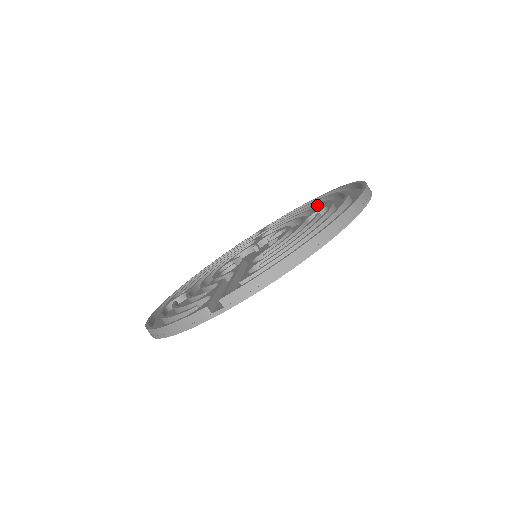
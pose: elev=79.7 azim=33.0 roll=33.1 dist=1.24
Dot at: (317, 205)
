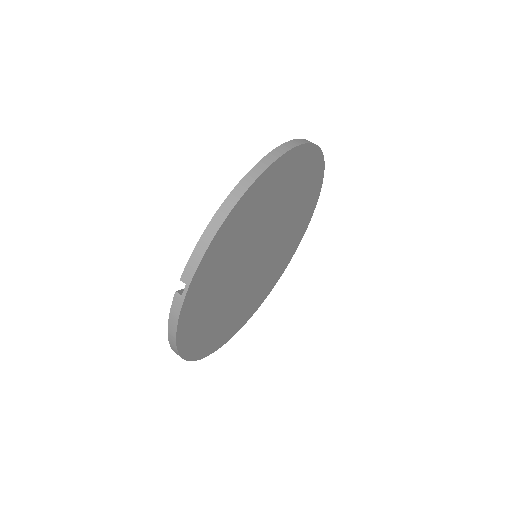
Dot at: occluded
